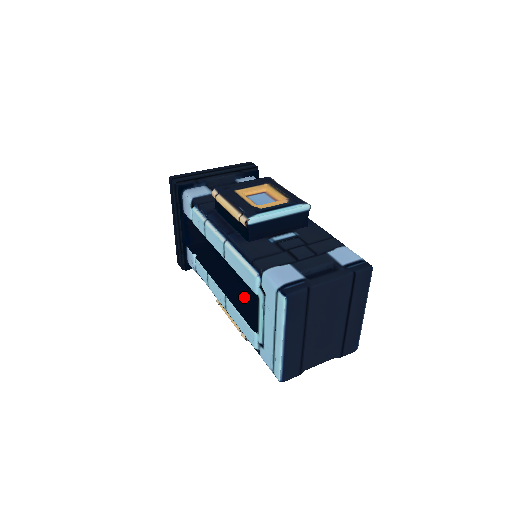
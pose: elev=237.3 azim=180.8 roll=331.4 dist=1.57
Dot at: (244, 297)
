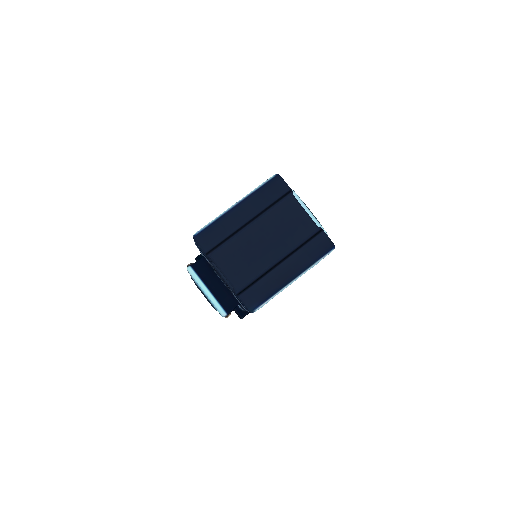
Dot at: occluded
